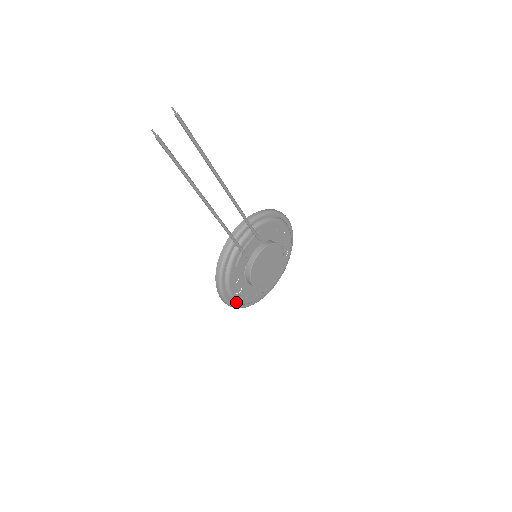
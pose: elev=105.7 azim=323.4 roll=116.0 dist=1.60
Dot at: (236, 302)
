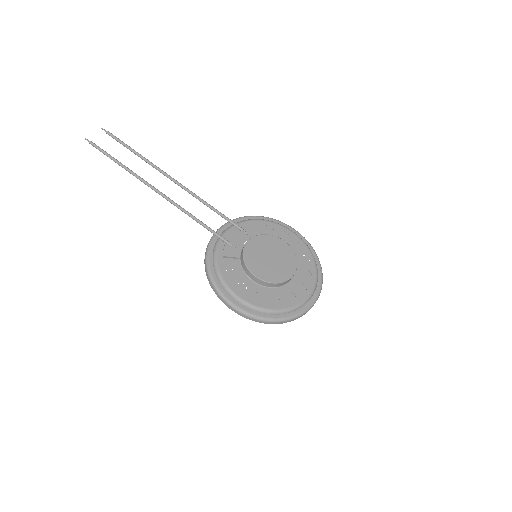
Dot at: (246, 305)
